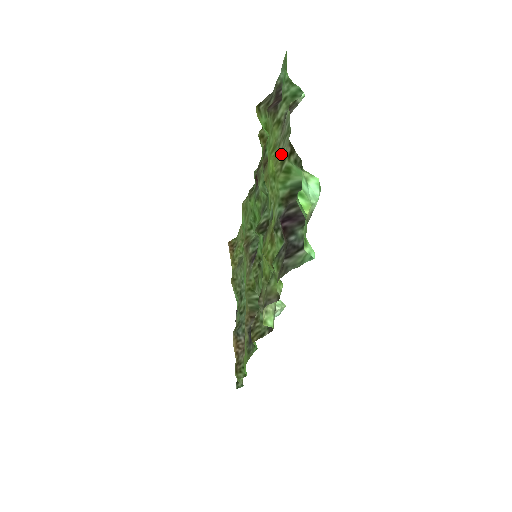
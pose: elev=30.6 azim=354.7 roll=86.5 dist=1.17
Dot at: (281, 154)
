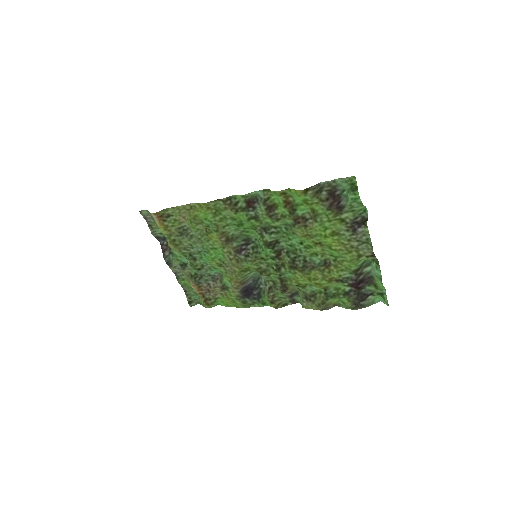
Dot at: (356, 250)
